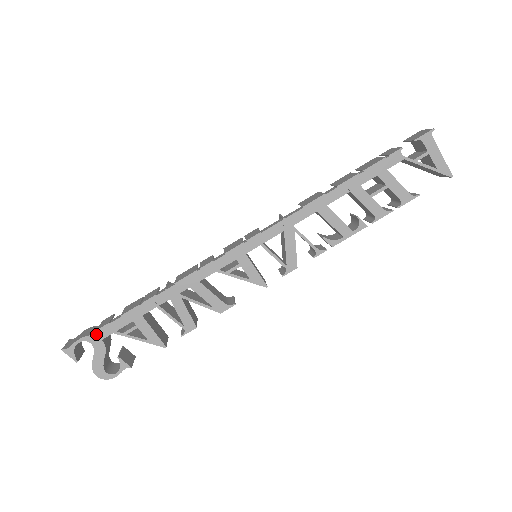
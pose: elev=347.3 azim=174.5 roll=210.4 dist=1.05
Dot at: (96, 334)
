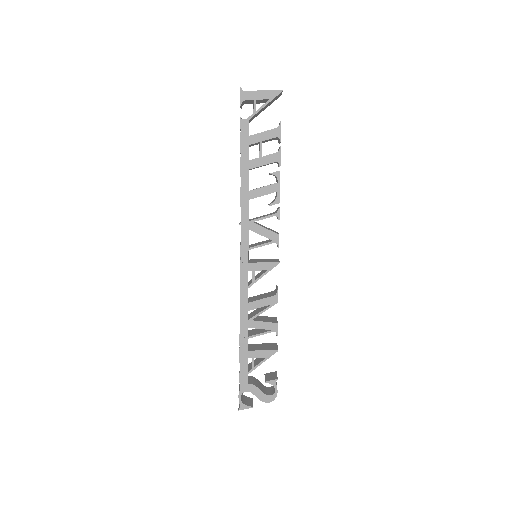
Dot at: (242, 385)
